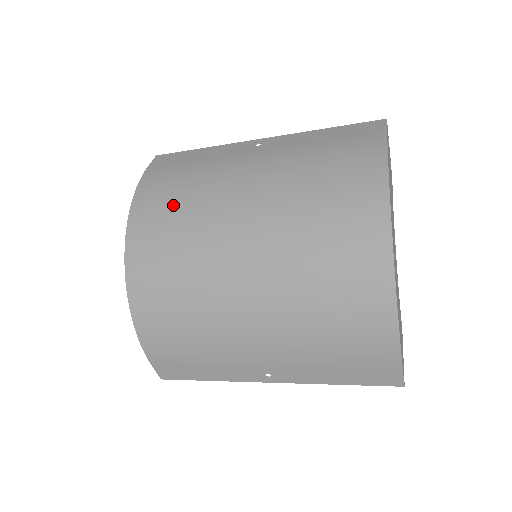
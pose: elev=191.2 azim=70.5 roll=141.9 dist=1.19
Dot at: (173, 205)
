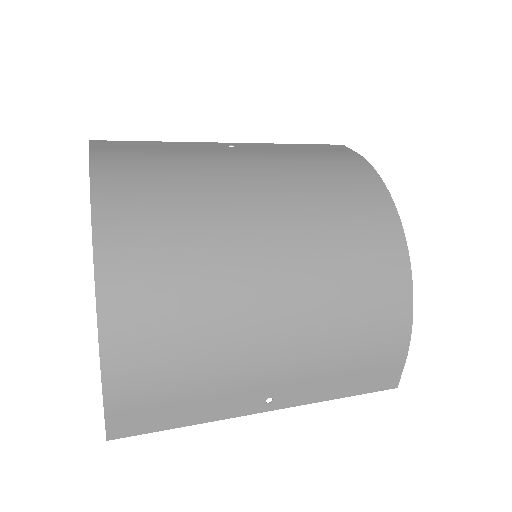
Dot at: (159, 188)
